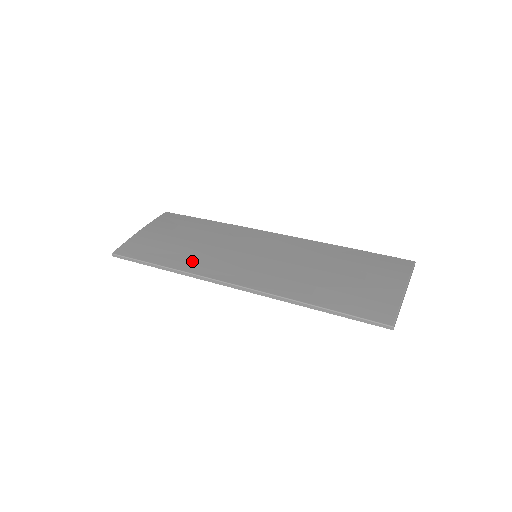
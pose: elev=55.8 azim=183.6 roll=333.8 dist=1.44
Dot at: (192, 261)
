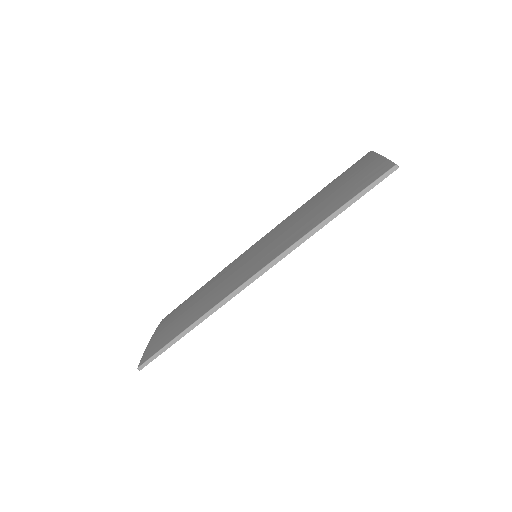
Dot at: (208, 303)
